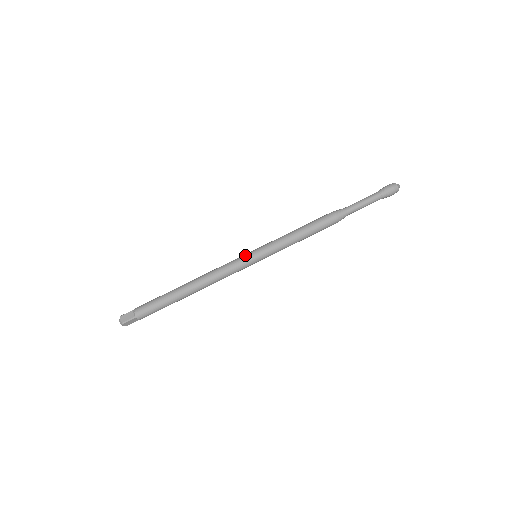
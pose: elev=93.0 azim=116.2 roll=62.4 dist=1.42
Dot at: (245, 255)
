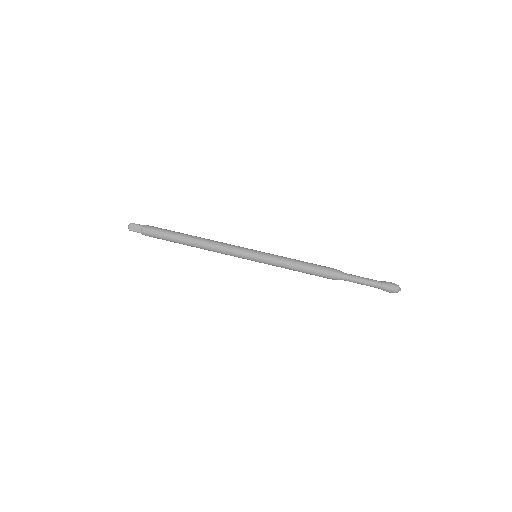
Dot at: (249, 249)
